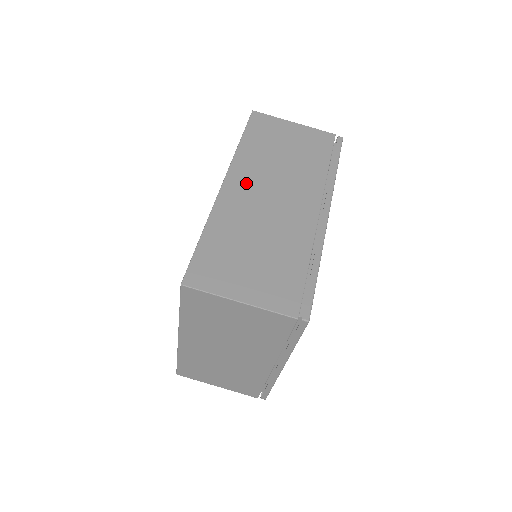
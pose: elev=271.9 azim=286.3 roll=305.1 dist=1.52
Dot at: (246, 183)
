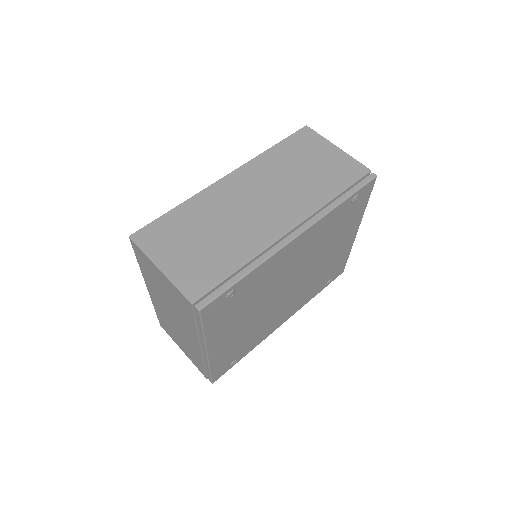
Dot at: (245, 182)
